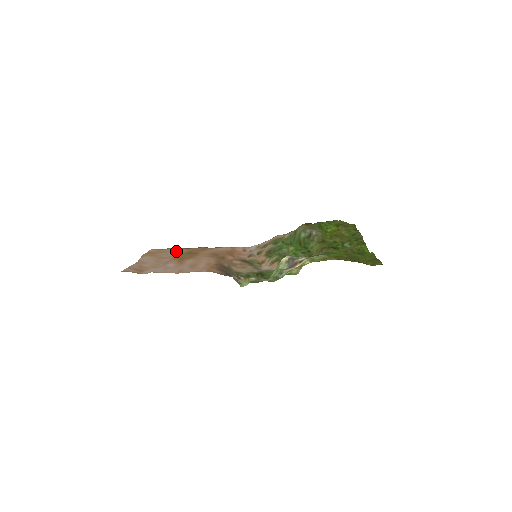
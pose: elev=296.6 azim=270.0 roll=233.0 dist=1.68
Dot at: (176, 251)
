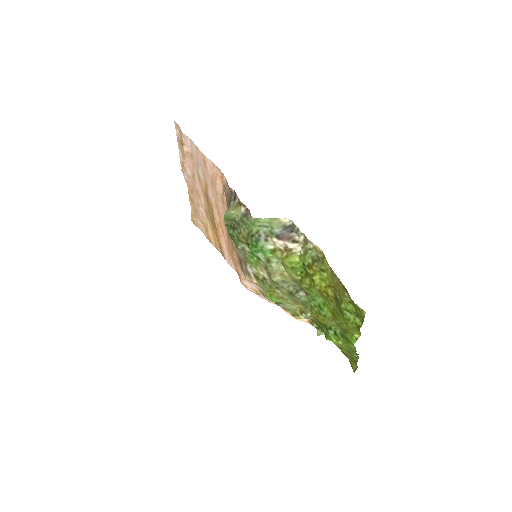
Dot at: (204, 225)
